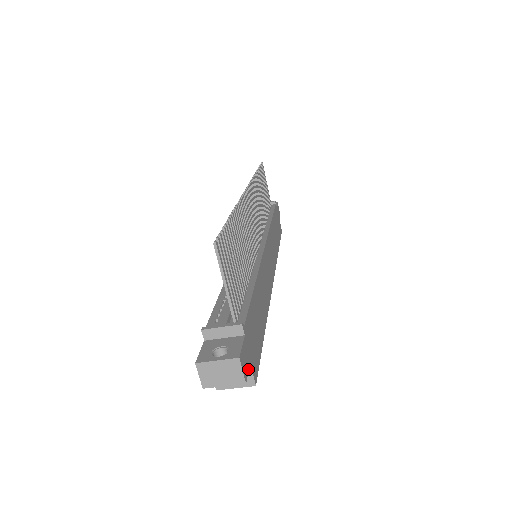
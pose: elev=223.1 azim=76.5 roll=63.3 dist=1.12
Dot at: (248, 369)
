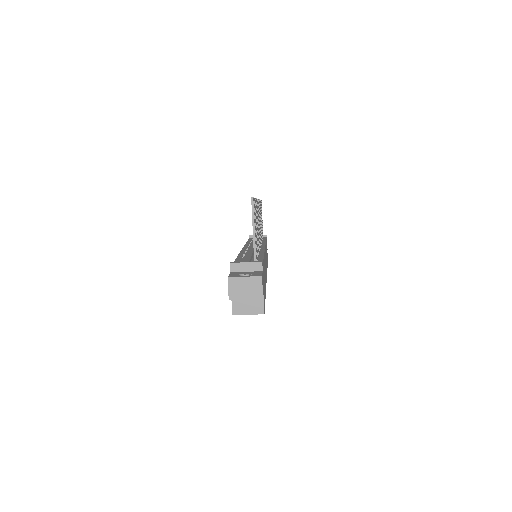
Dot at: (263, 294)
